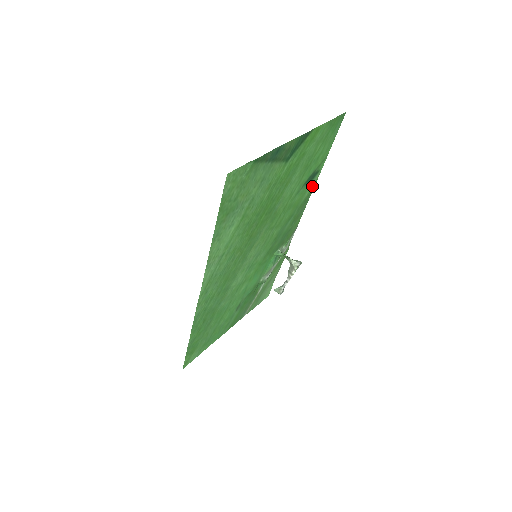
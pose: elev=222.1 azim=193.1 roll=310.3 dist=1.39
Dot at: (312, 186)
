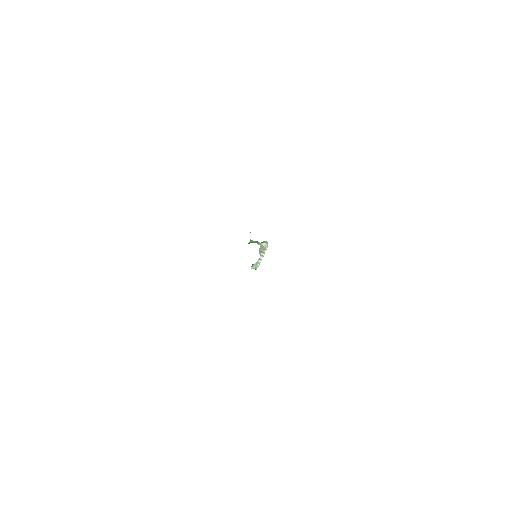
Dot at: occluded
